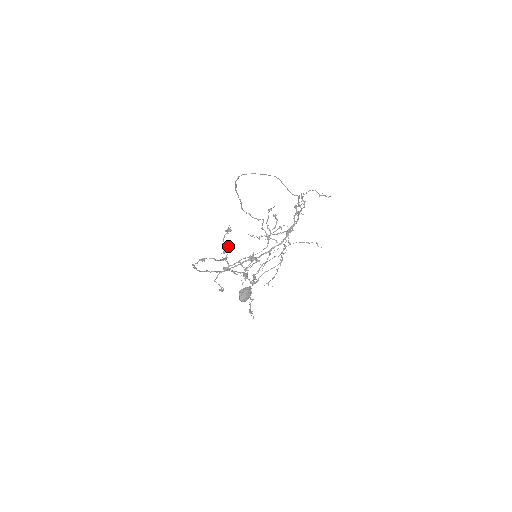
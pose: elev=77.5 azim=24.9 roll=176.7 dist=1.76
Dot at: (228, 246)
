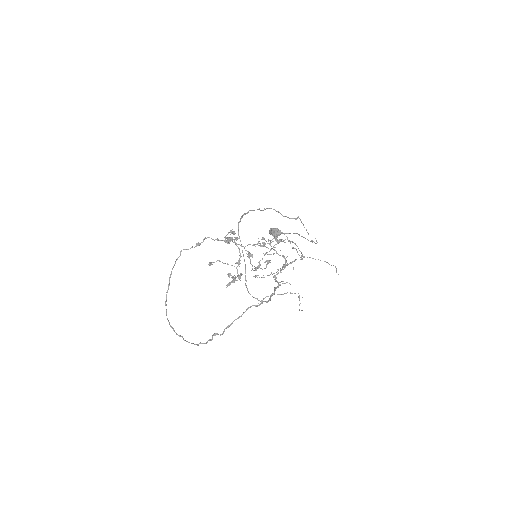
Dot at: (229, 241)
